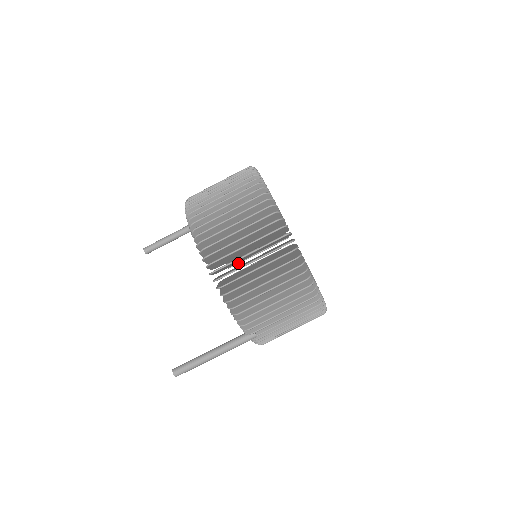
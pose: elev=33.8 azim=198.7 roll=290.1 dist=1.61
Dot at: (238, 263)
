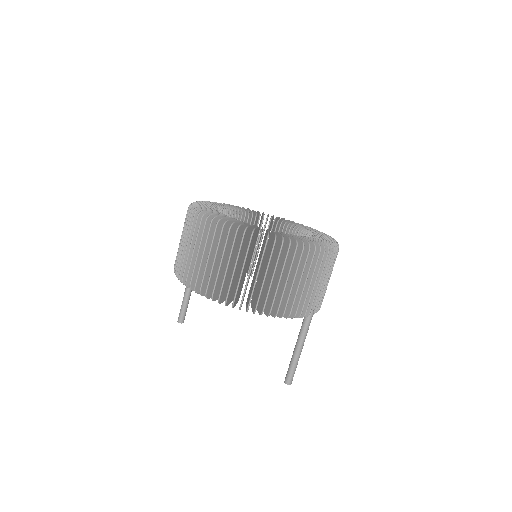
Dot at: occluded
